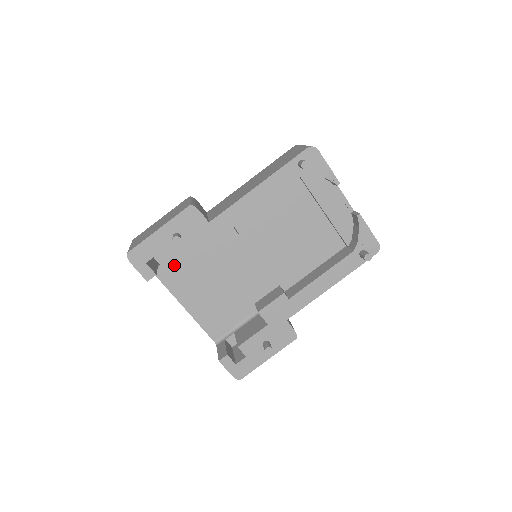
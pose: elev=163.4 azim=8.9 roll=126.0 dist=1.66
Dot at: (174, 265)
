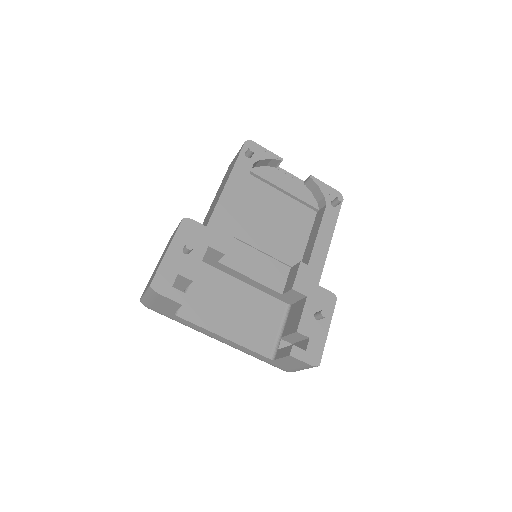
Dot at: (192, 299)
